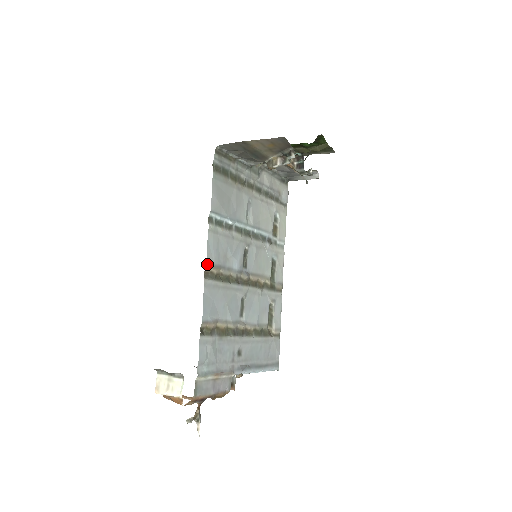
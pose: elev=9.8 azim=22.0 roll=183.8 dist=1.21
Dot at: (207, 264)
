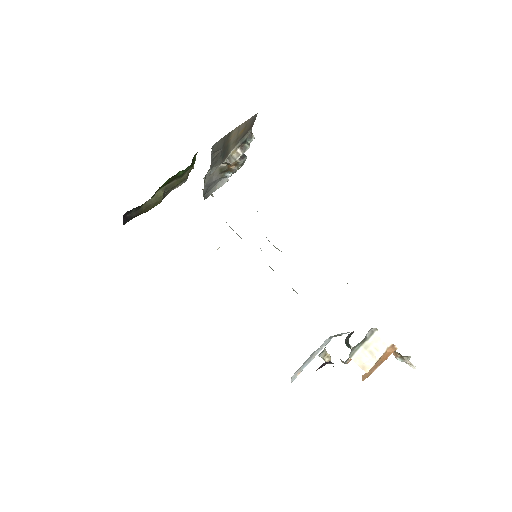
Dot at: occluded
